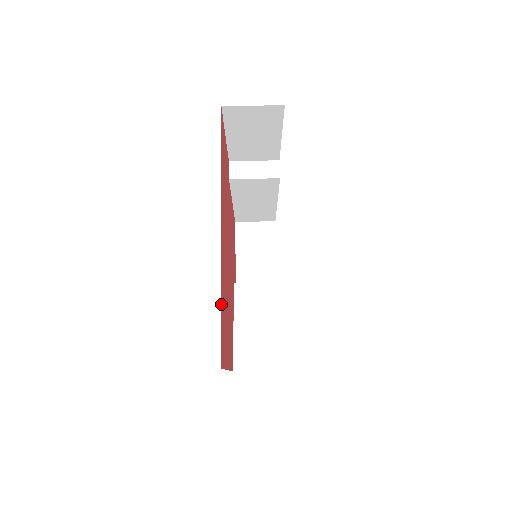
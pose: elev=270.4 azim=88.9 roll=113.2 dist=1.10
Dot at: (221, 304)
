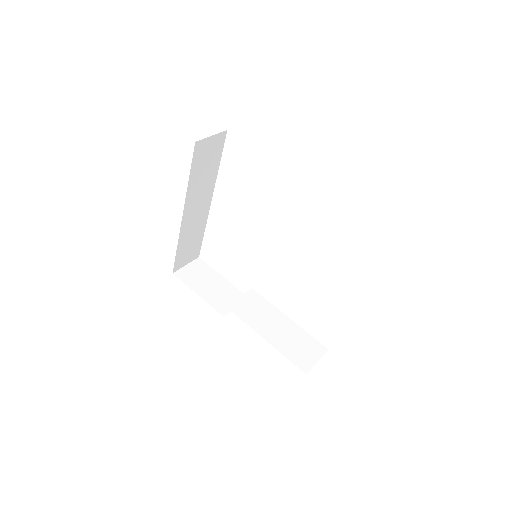
Dot at: occluded
